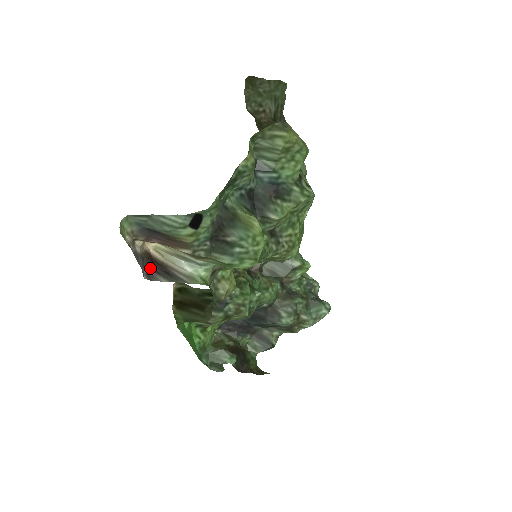
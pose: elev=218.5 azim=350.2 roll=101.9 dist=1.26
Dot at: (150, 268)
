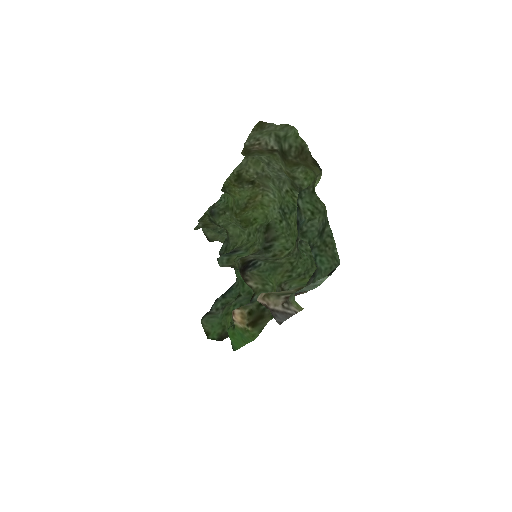
Dot at: (272, 315)
